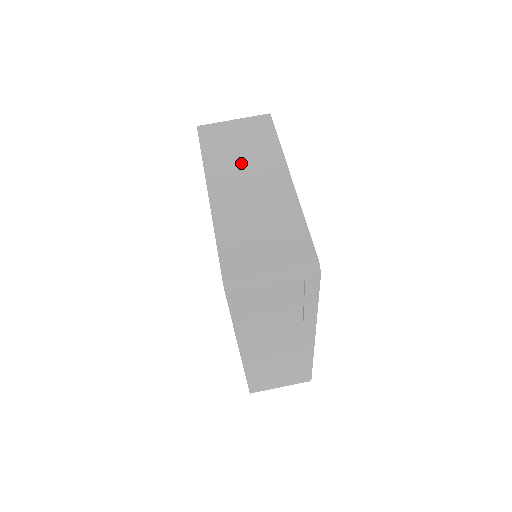
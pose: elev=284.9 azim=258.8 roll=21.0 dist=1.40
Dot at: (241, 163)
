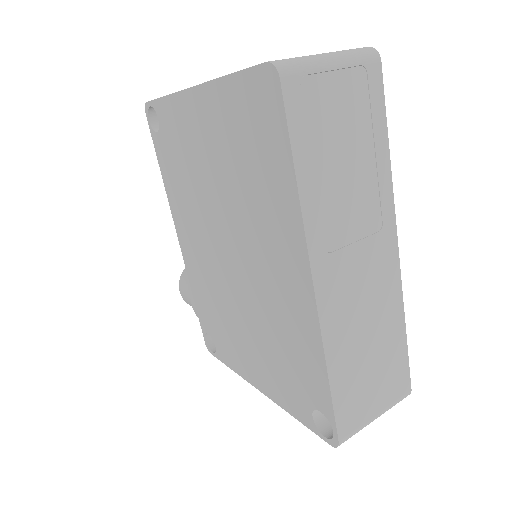
Dot at: occluded
